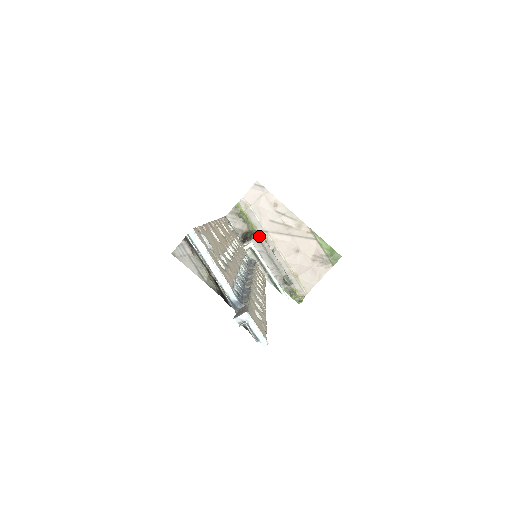
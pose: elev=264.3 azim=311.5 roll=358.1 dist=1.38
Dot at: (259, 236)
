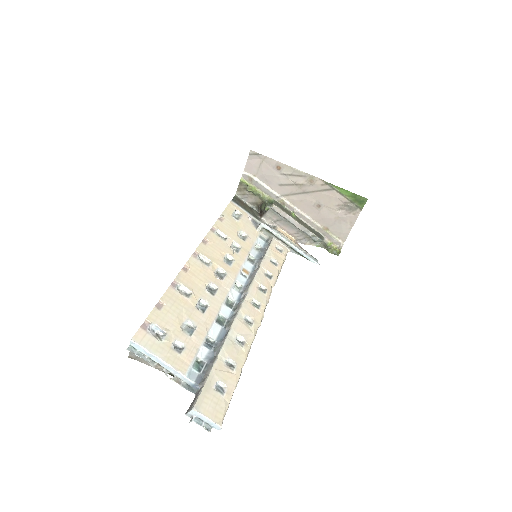
Dot at: (272, 207)
